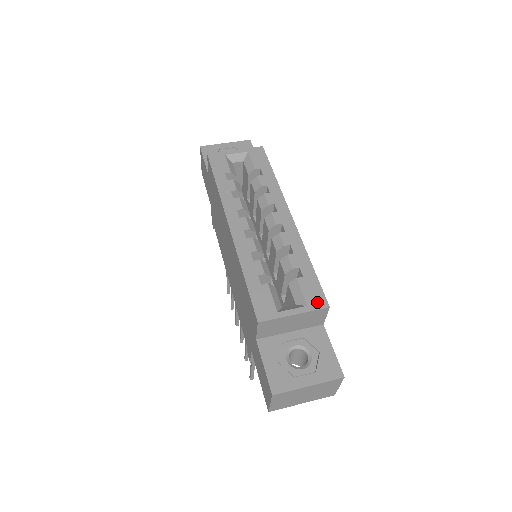
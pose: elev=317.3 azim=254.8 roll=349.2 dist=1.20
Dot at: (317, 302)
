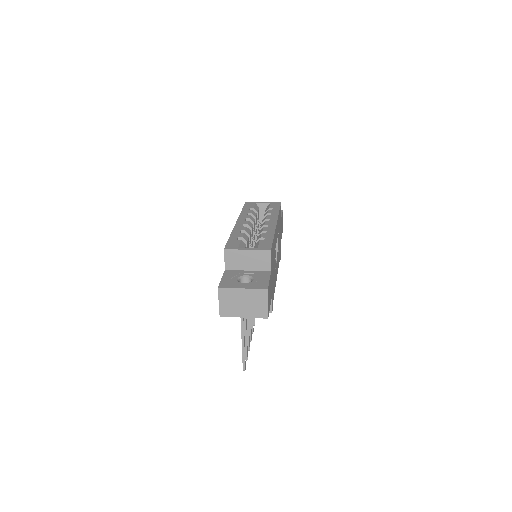
Dot at: (265, 248)
